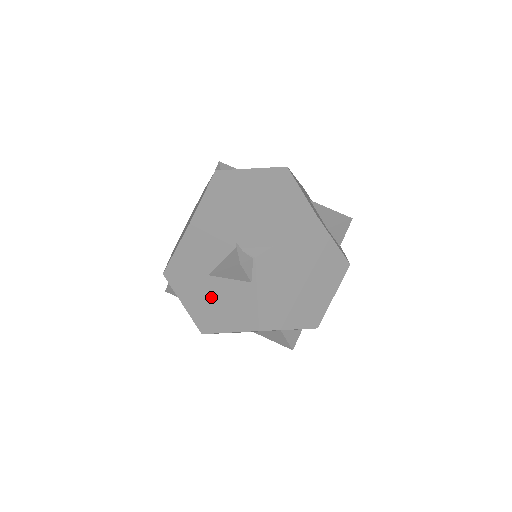
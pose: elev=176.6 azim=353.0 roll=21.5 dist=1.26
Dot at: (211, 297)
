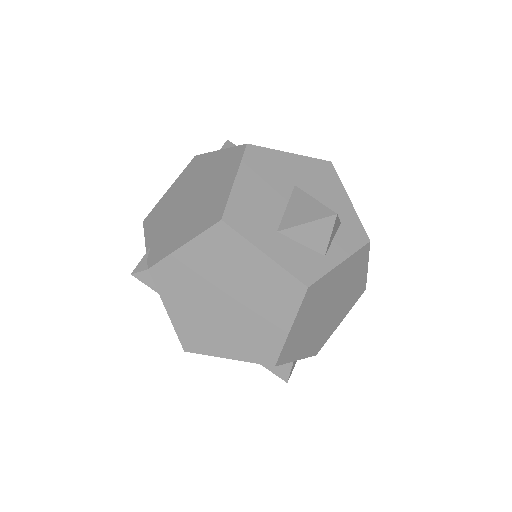
Dot at: occluded
